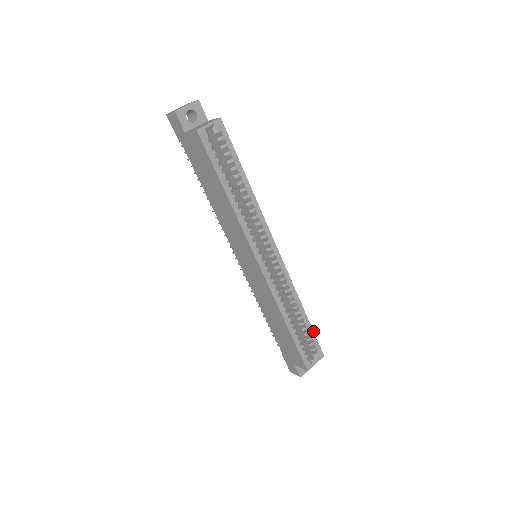
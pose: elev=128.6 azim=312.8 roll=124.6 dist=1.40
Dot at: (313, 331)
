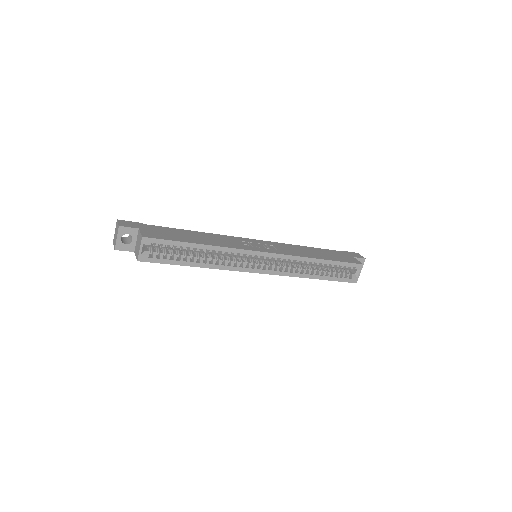
Dot at: (340, 262)
